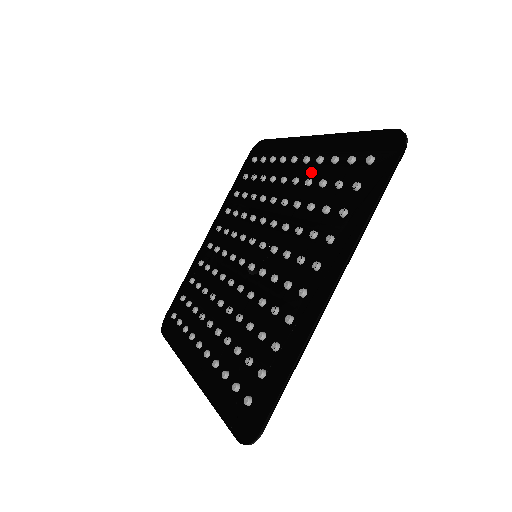
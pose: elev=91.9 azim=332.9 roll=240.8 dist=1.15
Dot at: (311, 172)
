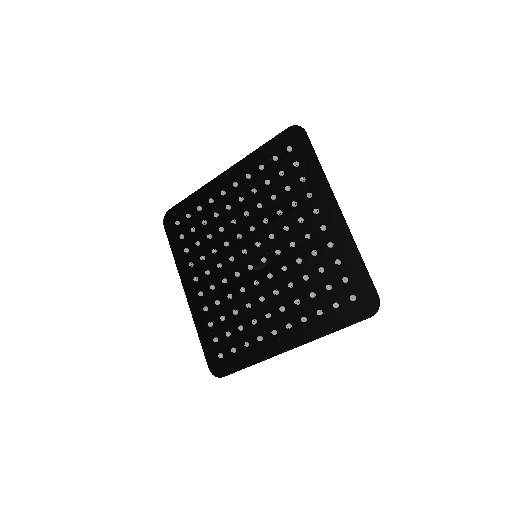
Dot at: (248, 186)
